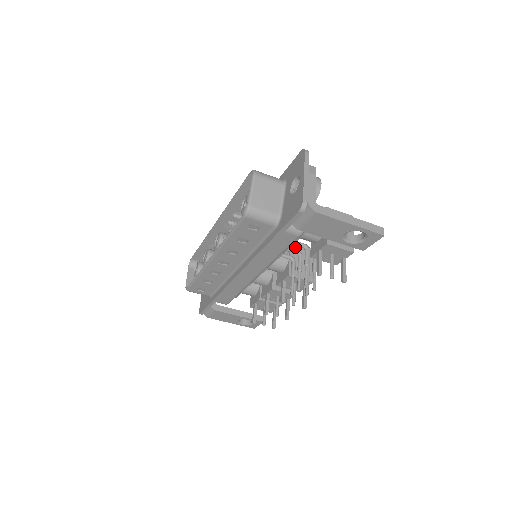
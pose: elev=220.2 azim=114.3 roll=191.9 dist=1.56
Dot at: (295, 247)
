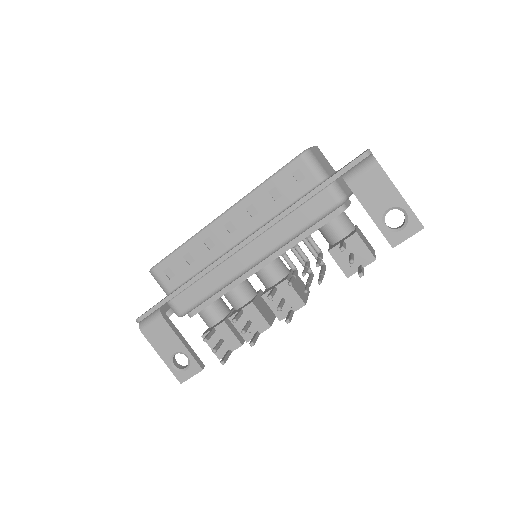
Dot at: occluded
